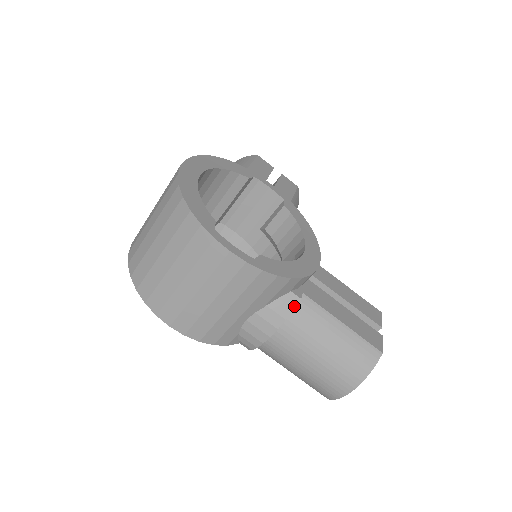
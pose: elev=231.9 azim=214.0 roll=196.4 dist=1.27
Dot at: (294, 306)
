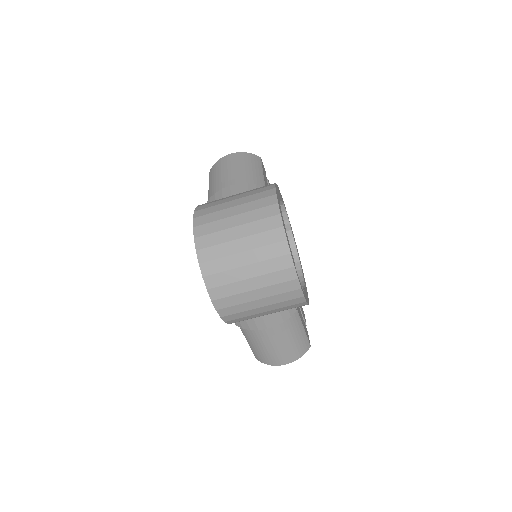
Dot at: occluded
